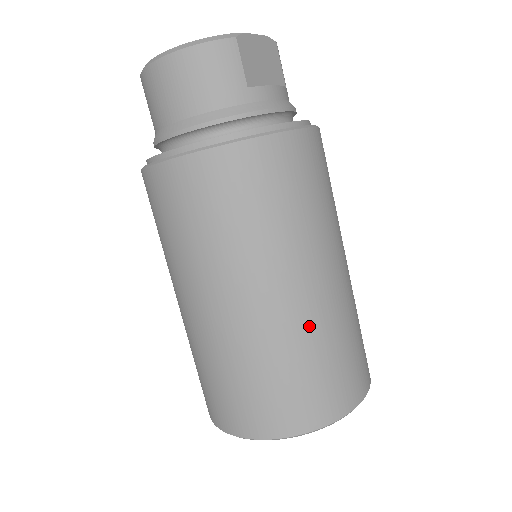
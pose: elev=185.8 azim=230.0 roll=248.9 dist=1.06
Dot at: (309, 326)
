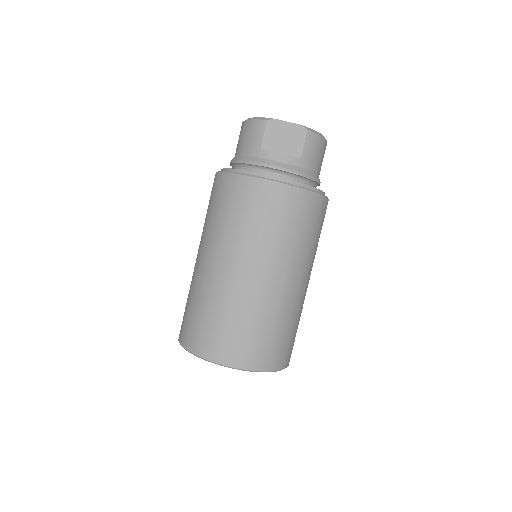
Dot at: (216, 292)
